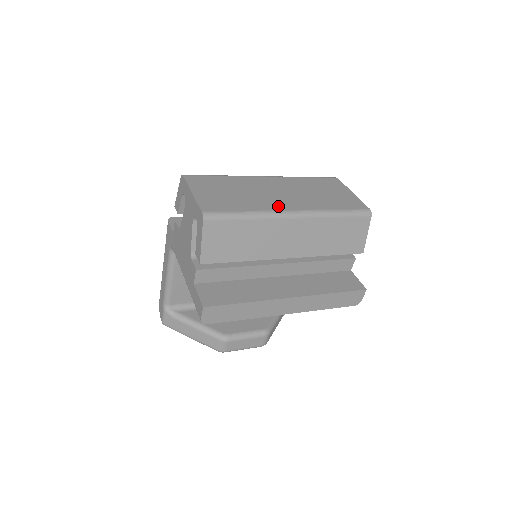
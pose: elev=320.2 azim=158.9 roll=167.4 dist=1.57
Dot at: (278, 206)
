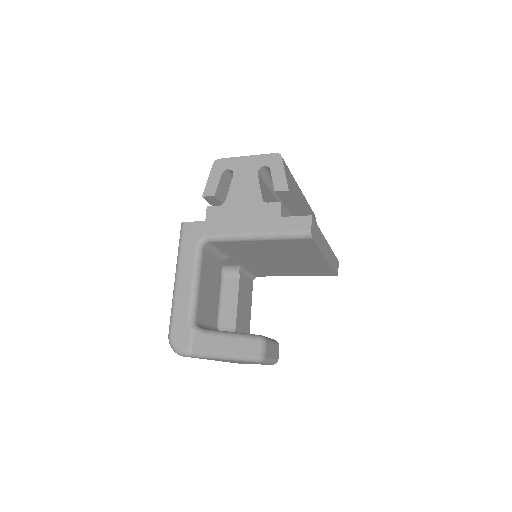
Dot at: occluded
